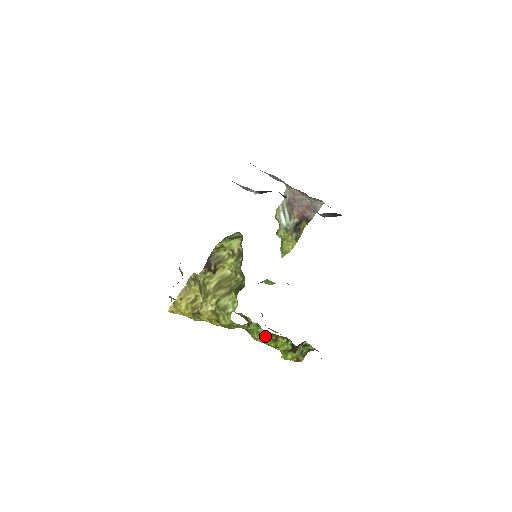
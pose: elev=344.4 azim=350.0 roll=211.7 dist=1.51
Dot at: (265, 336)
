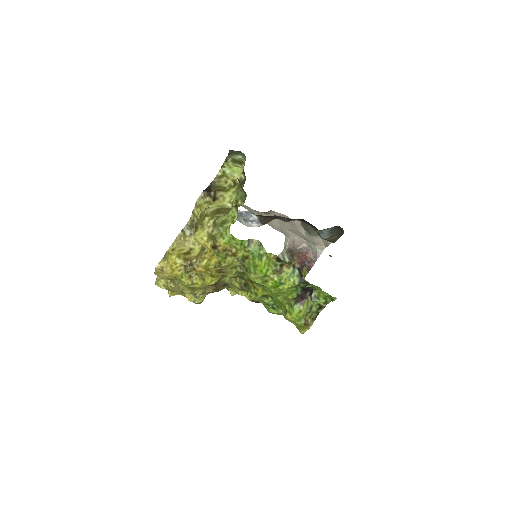
Dot at: (268, 261)
